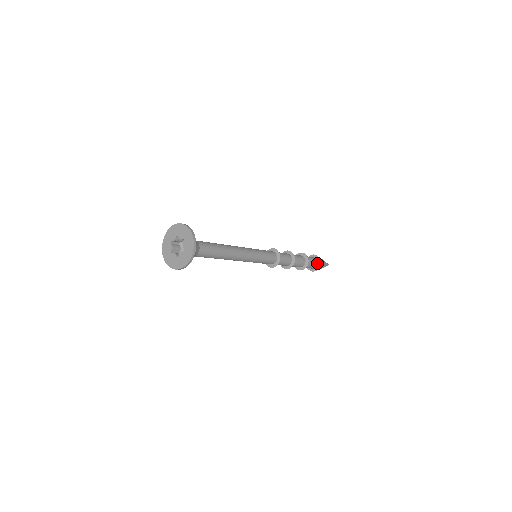
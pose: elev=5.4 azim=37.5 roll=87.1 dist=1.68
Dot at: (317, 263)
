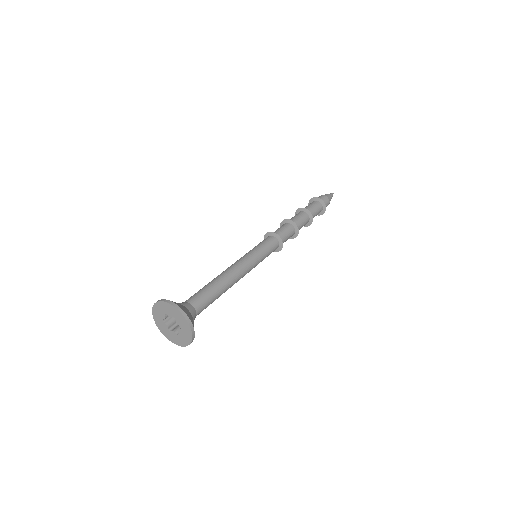
Dot at: (321, 211)
